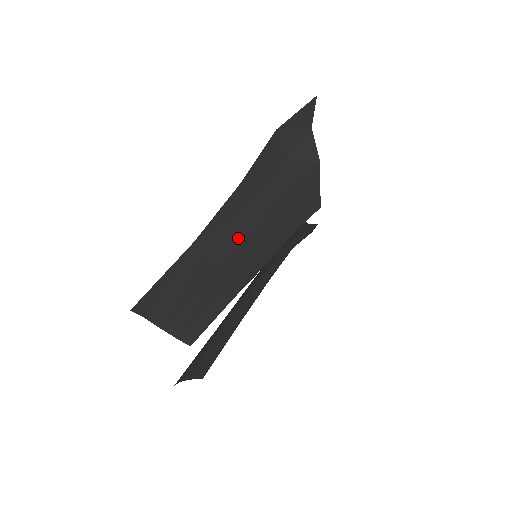
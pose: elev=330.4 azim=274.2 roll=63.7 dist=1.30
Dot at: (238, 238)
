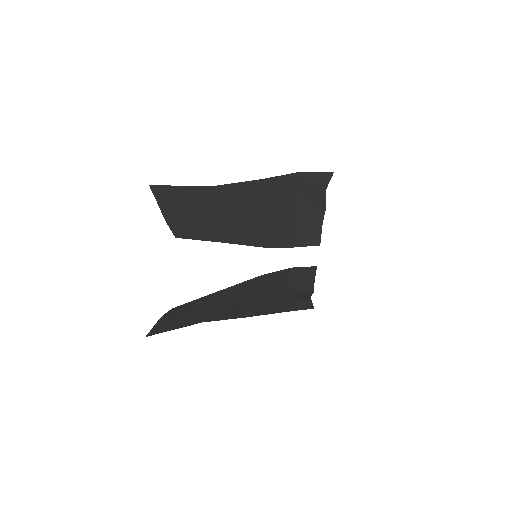
Dot at: (244, 208)
